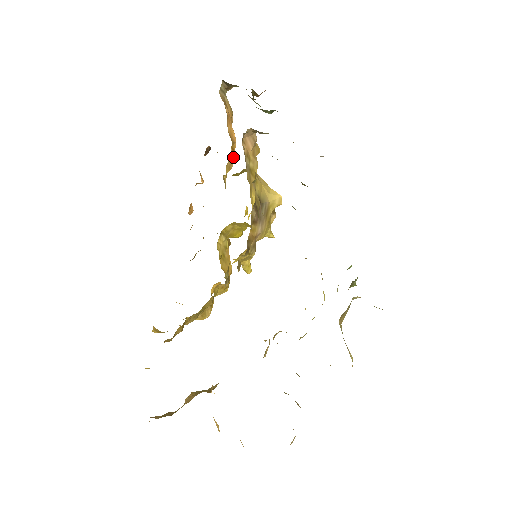
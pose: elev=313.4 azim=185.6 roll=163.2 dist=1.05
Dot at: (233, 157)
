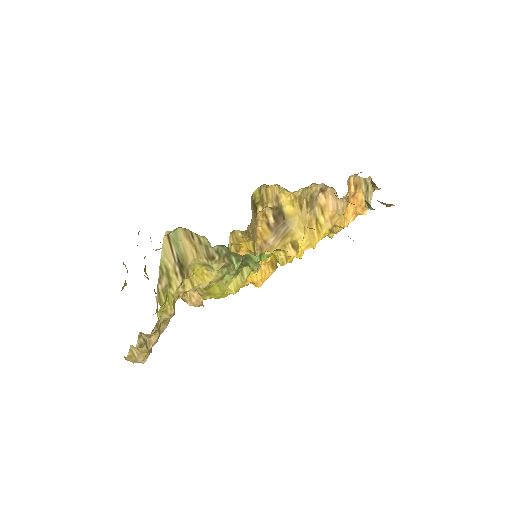
Dot at: occluded
